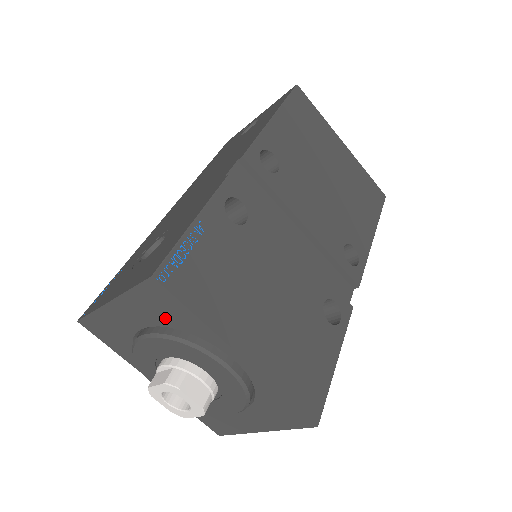
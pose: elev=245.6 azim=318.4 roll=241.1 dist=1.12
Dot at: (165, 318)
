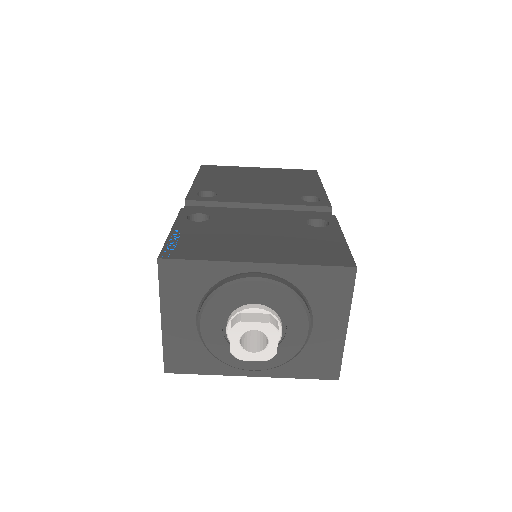
Dot at: (195, 289)
